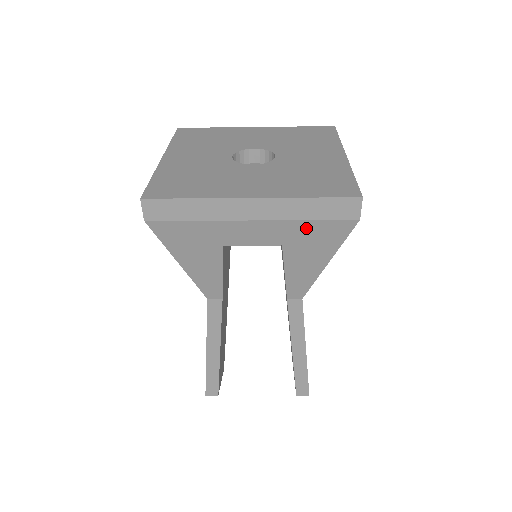
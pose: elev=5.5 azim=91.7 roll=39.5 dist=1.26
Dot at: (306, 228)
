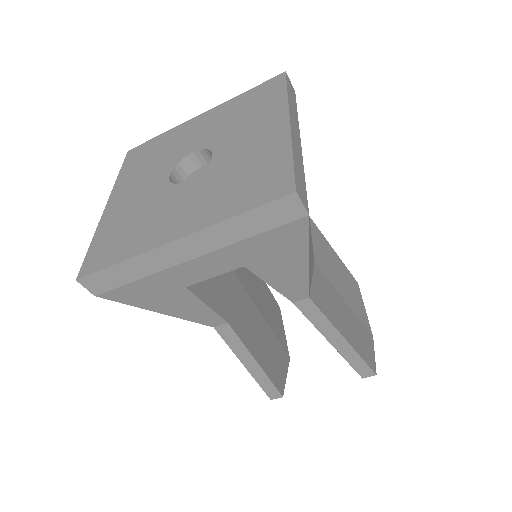
Dot at: (255, 244)
